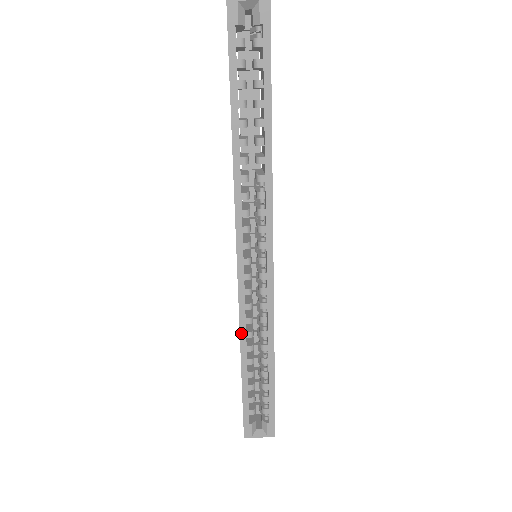
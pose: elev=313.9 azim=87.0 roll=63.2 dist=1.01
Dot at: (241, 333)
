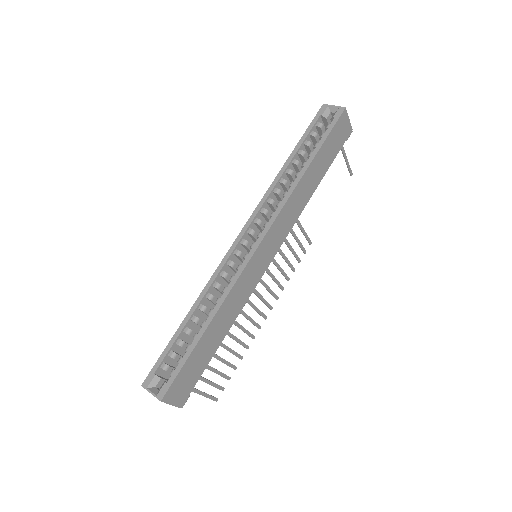
Dot at: (204, 289)
